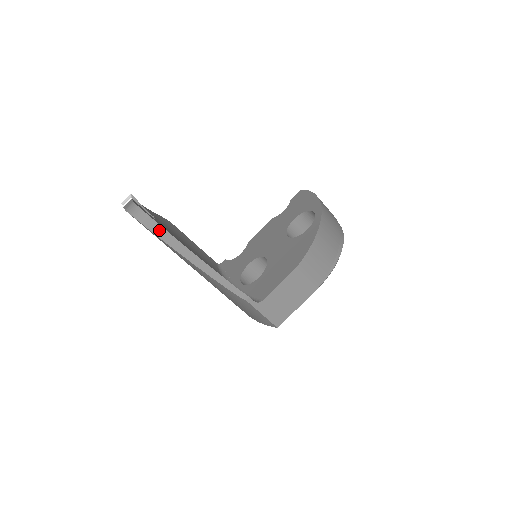
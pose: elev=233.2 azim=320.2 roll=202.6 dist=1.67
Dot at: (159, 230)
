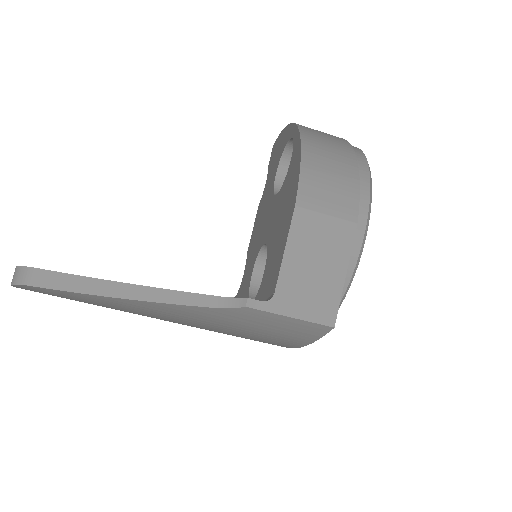
Dot at: (58, 280)
